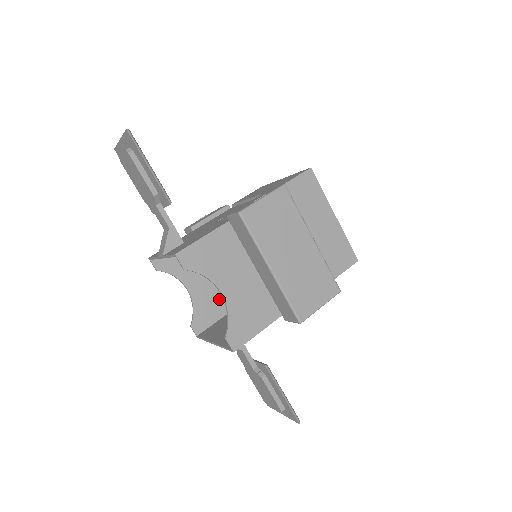
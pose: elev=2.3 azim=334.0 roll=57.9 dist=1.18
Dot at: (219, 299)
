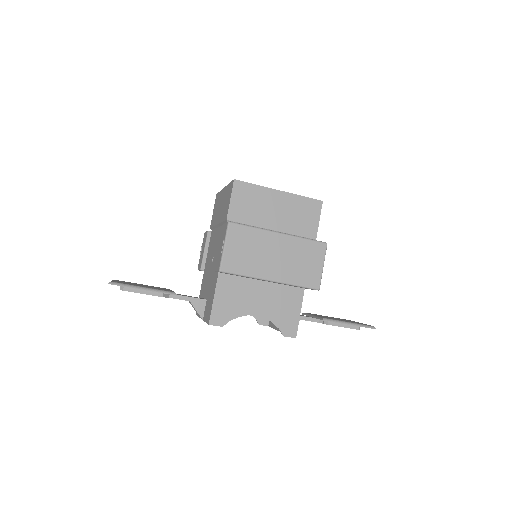
Dot at: occluded
